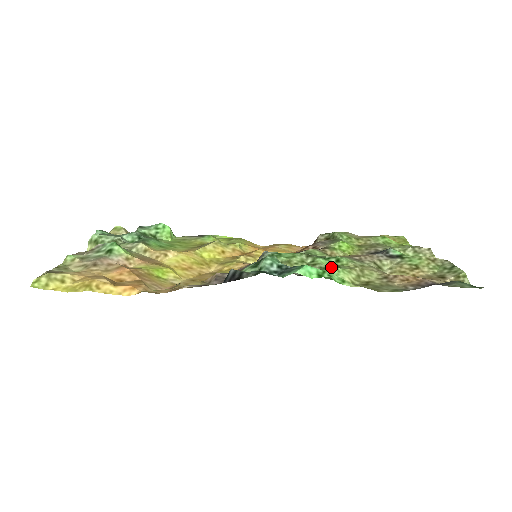
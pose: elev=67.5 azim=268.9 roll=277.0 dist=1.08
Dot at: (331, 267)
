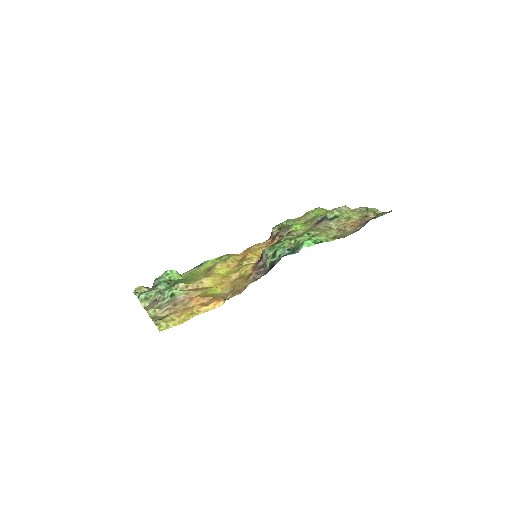
Dot at: (311, 238)
